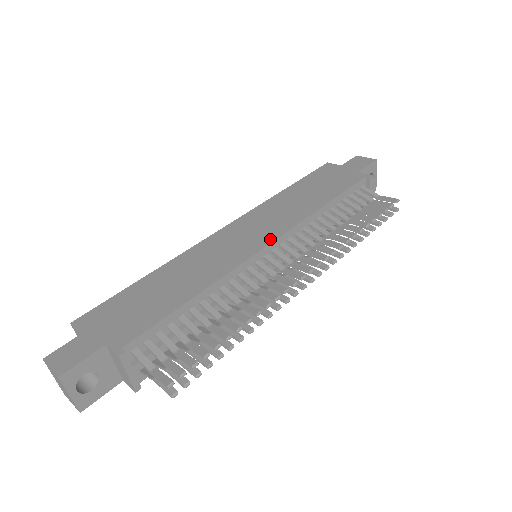
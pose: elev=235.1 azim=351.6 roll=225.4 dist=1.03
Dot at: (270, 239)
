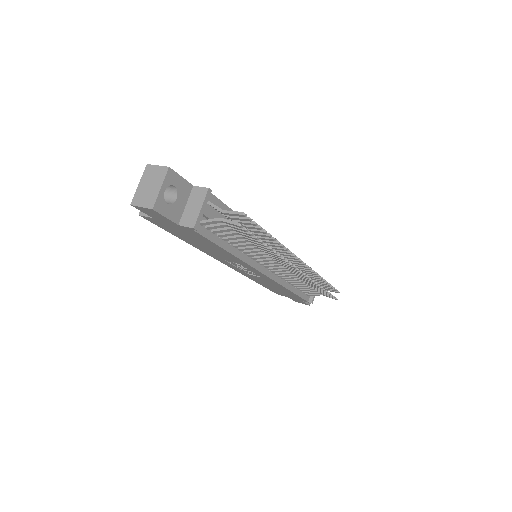
Dot at: occluded
